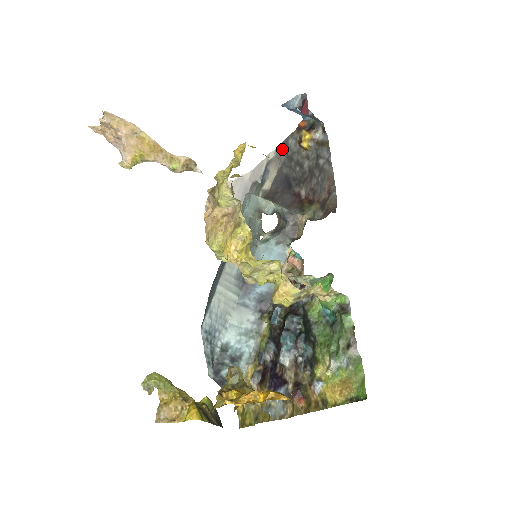
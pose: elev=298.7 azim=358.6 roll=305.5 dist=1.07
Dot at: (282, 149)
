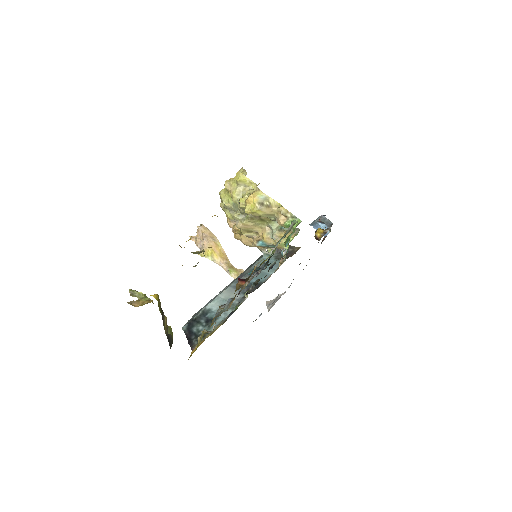
Dot at: occluded
